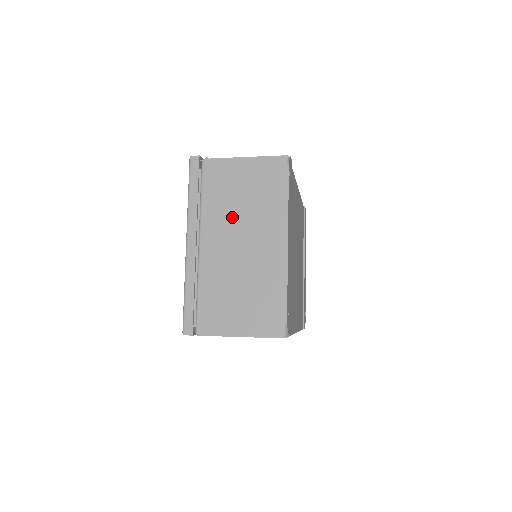
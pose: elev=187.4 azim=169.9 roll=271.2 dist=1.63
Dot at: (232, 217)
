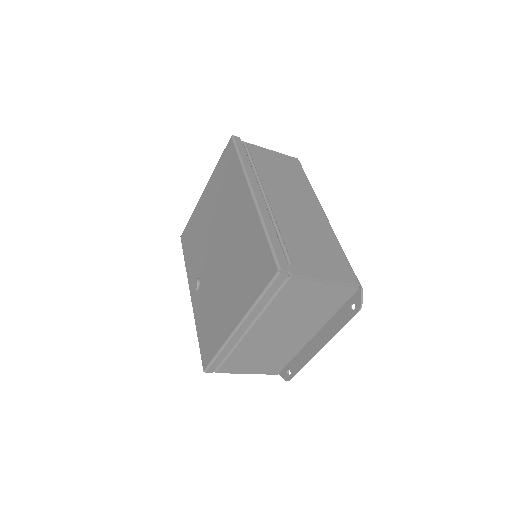
Dot at: (287, 318)
